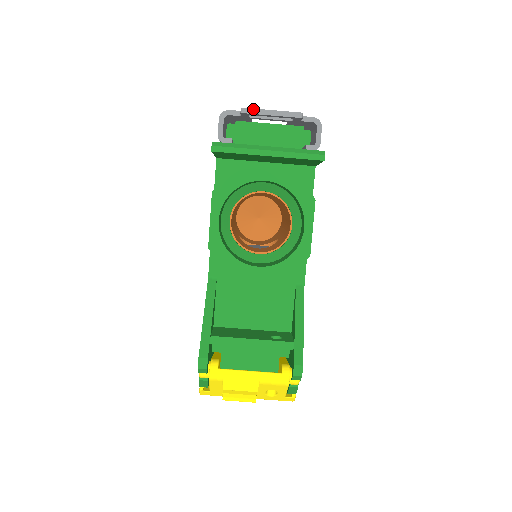
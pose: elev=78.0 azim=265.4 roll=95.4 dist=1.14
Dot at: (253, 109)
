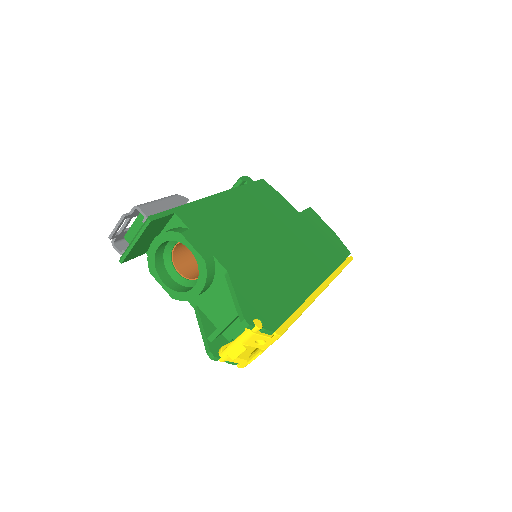
Dot at: (111, 234)
